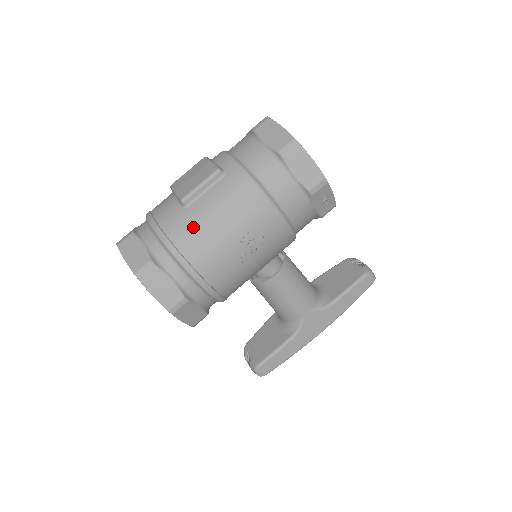
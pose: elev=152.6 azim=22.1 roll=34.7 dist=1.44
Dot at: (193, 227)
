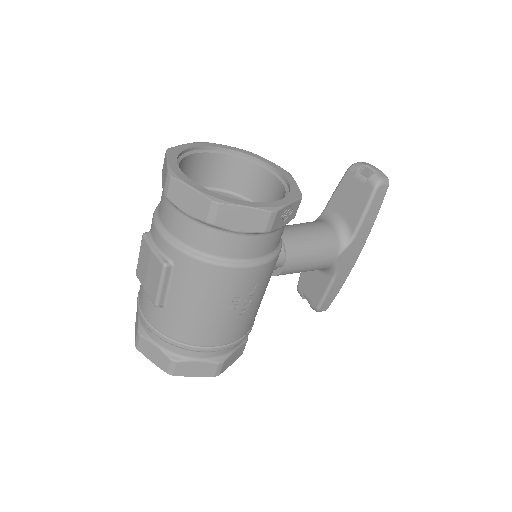
Dot at: (183, 323)
